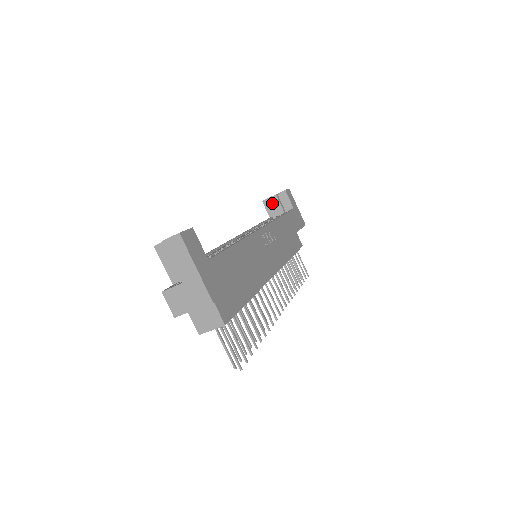
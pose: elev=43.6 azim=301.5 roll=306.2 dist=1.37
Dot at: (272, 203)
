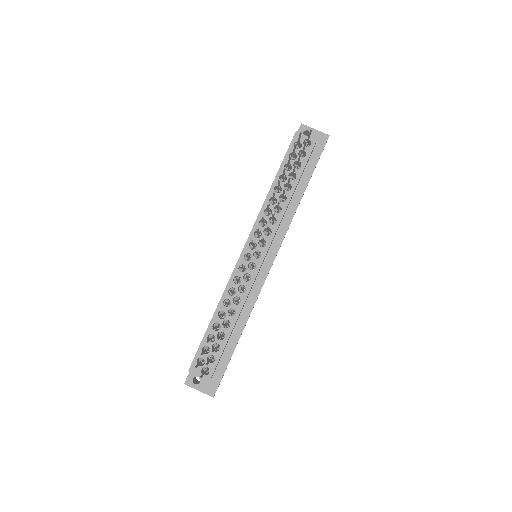
Dot at: occluded
